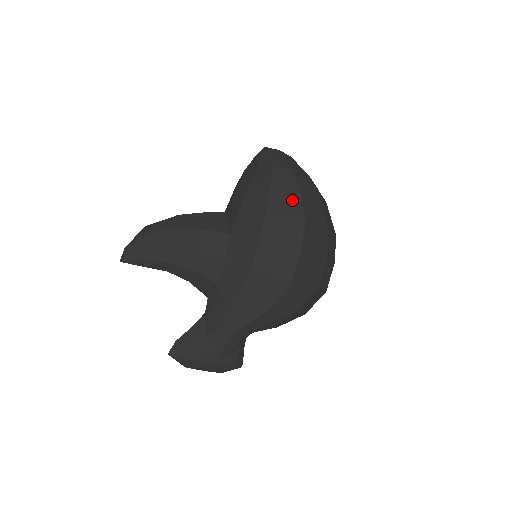
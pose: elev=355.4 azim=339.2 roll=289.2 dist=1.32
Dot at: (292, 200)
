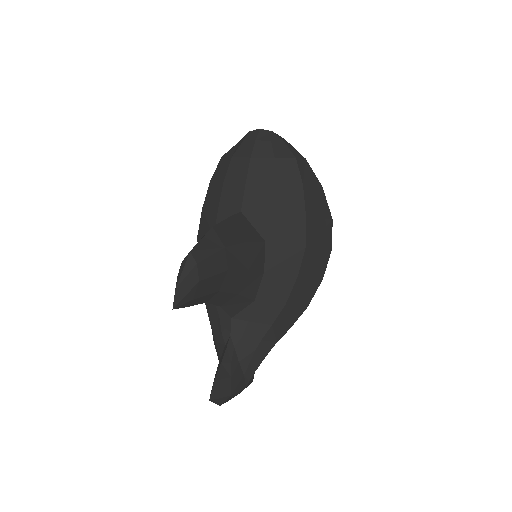
Dot at: (319, 196)
